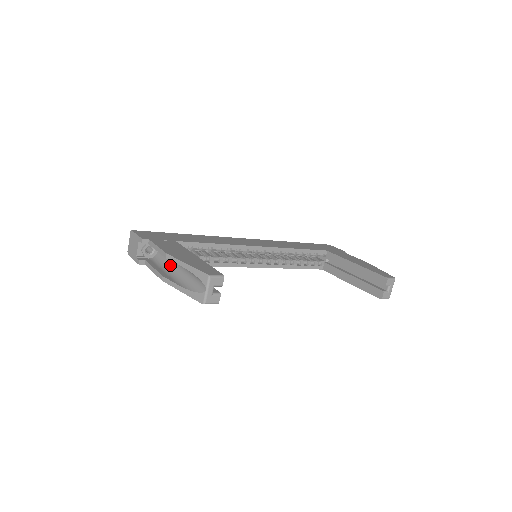
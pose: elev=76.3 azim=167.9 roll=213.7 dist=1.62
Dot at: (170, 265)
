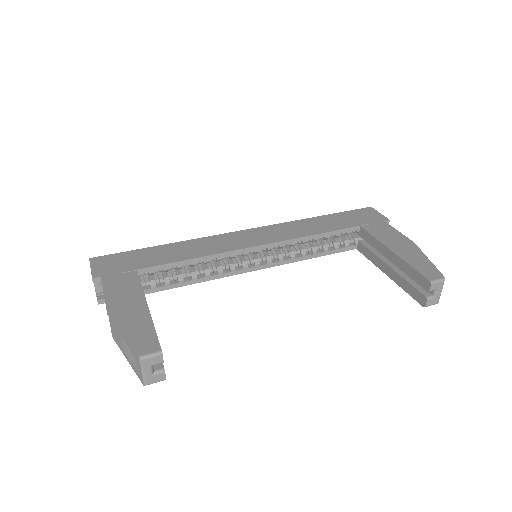
Dot at: occluded
